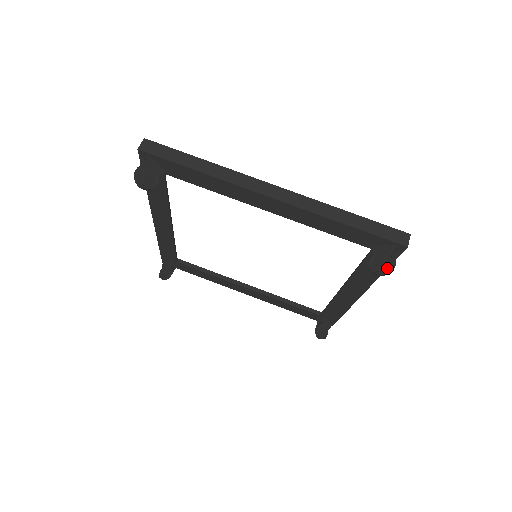
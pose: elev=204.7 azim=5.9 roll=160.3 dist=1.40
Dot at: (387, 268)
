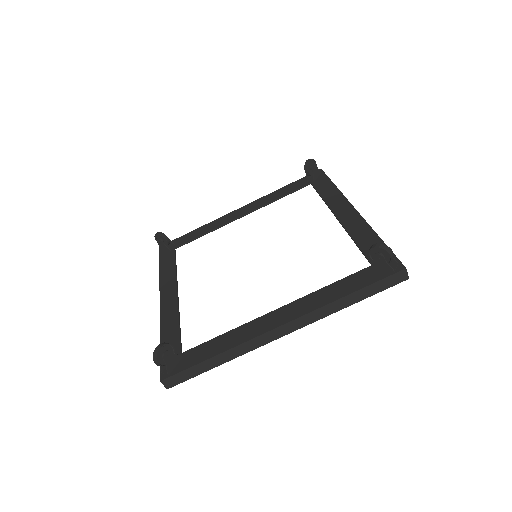
Dot at: (388, 247)
